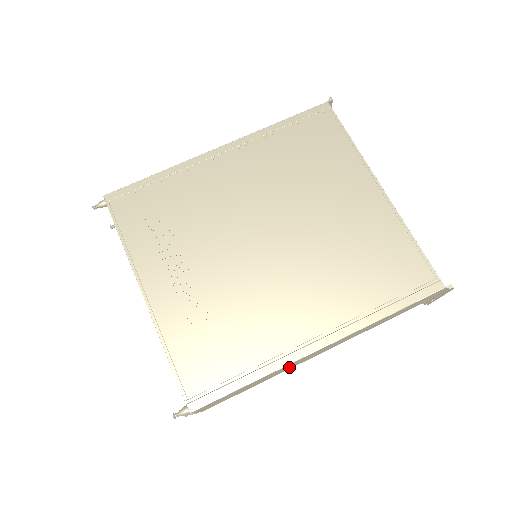
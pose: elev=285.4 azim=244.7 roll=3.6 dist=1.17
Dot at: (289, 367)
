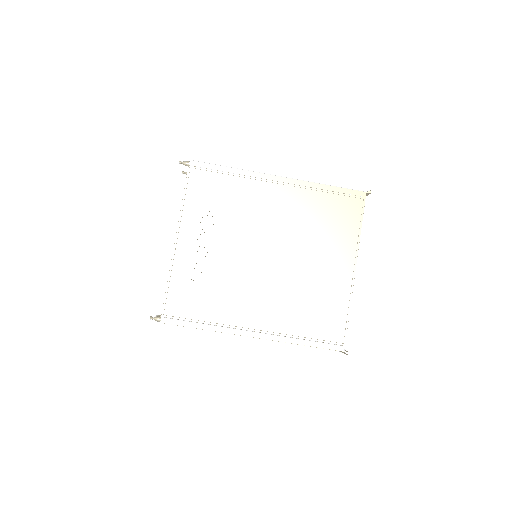
Dot at: occluded
